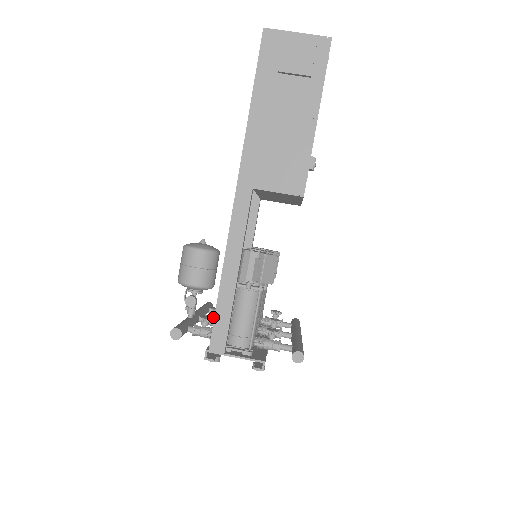
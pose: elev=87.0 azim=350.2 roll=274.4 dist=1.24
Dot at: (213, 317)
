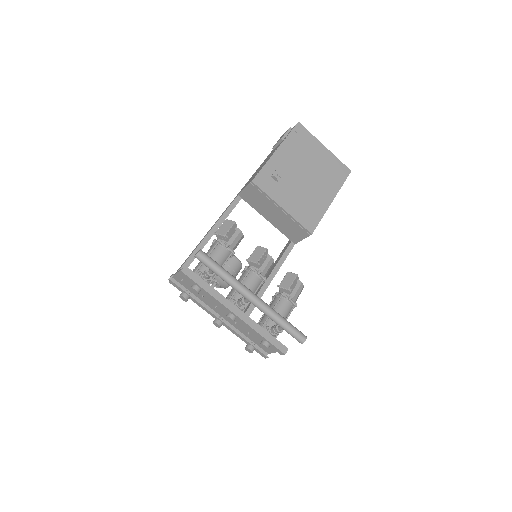
Dot at: occluded
